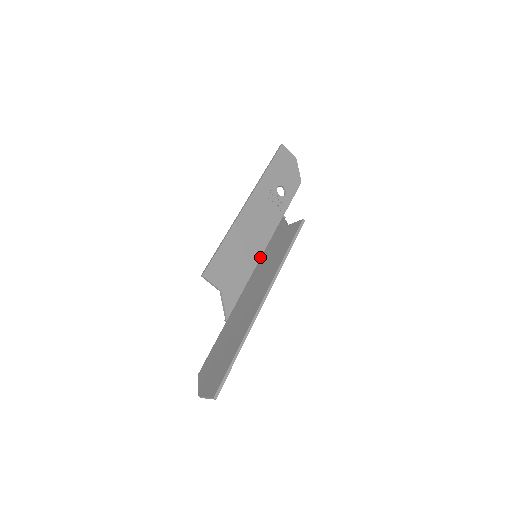
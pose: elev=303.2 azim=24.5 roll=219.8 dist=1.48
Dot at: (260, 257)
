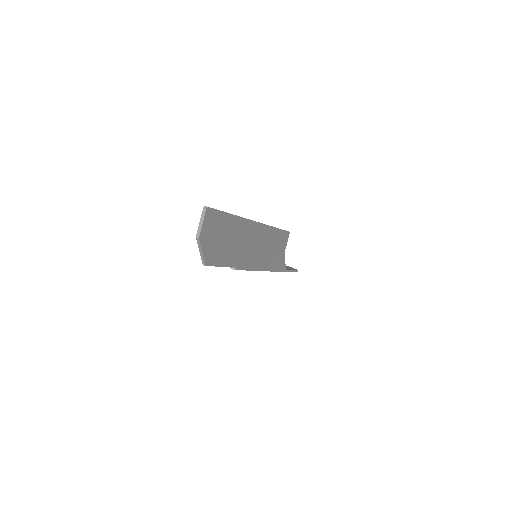
Dot at: occluded
